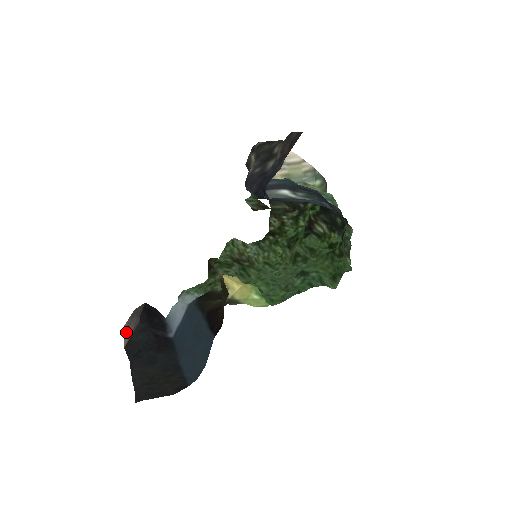
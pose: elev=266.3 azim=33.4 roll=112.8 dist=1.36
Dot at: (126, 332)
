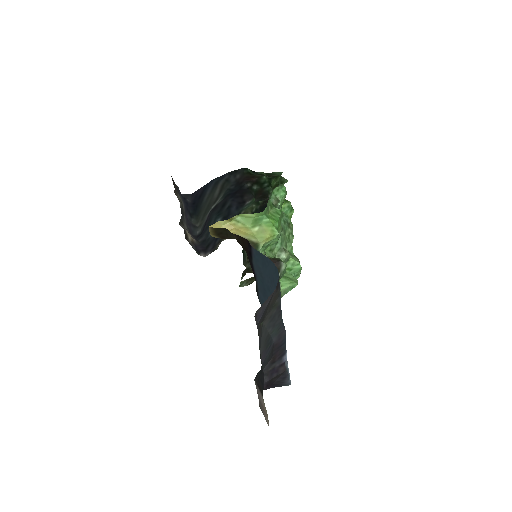
Dot at: (265, 410)
